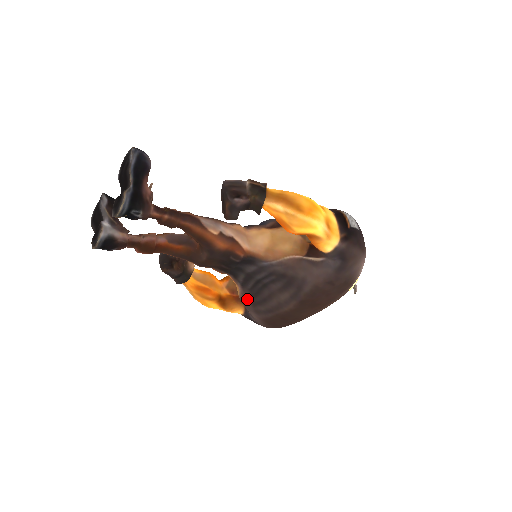
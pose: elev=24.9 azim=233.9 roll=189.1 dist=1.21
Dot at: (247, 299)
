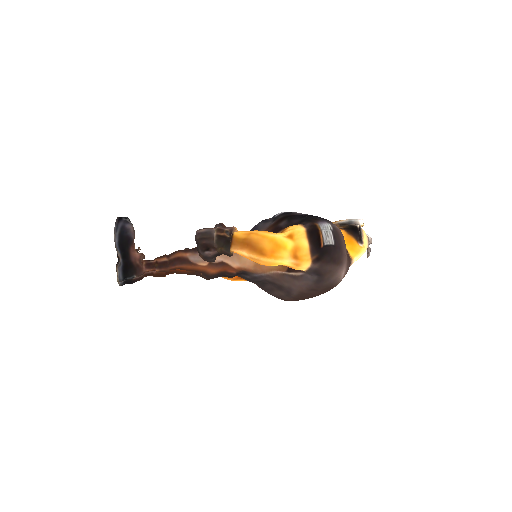
Dot at: (258, 286)
